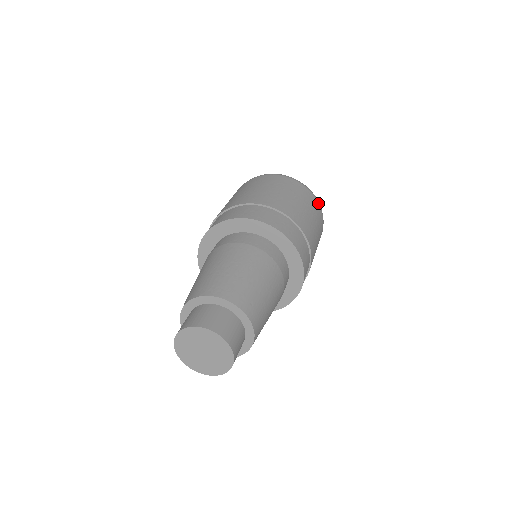
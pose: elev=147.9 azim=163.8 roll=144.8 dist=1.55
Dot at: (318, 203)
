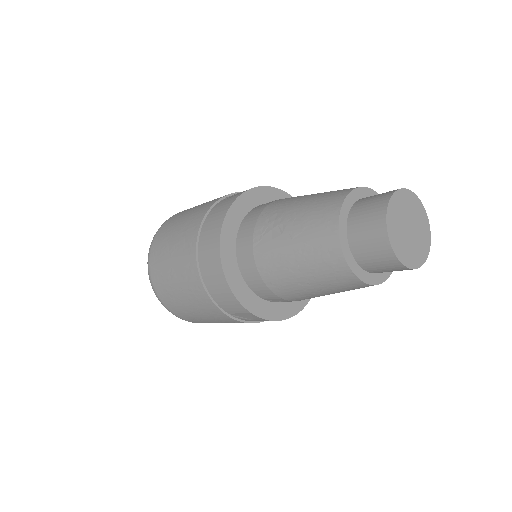
Dot at: occluded
